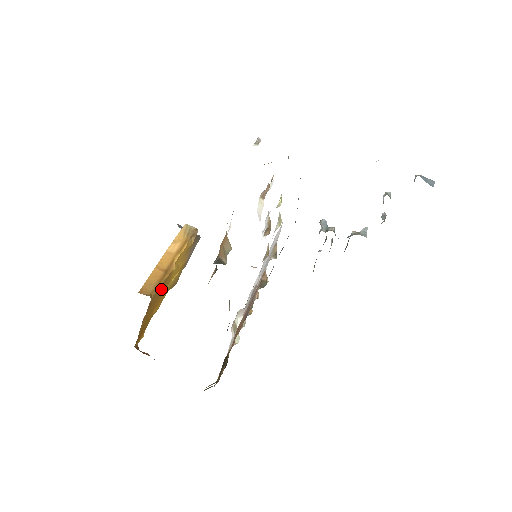
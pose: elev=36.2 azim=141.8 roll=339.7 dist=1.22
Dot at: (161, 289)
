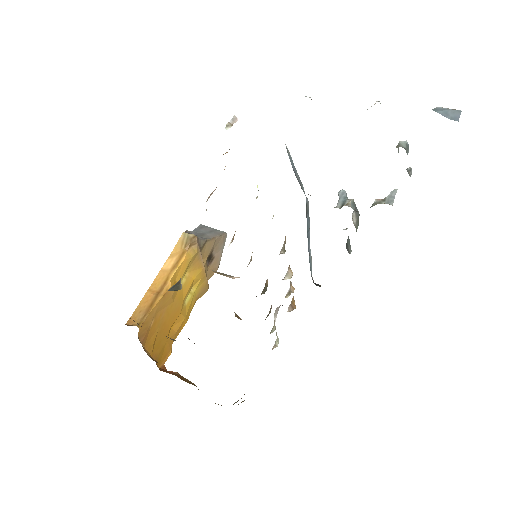
Dot at: (163, 310)
